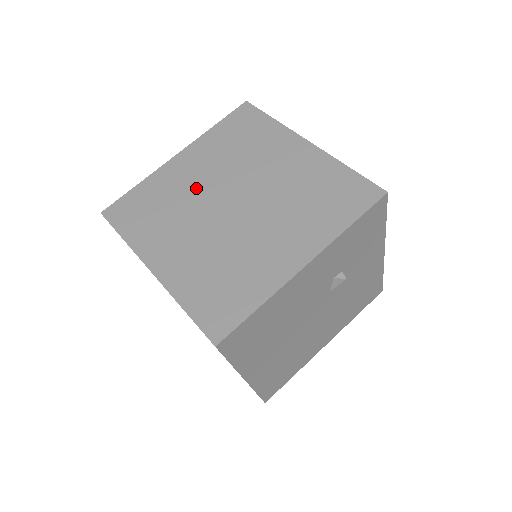
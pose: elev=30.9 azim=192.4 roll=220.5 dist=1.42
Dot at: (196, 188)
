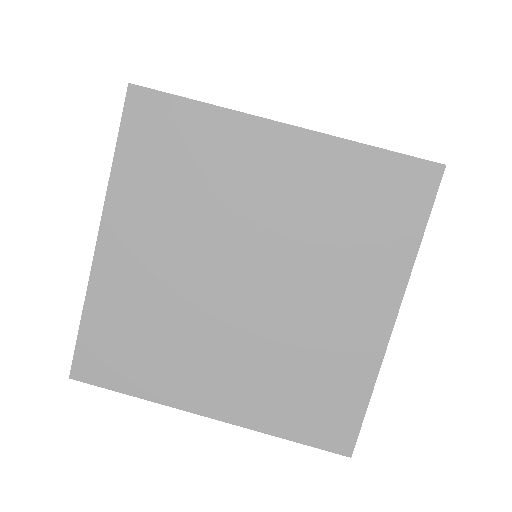
Dot at: (174, 280)
